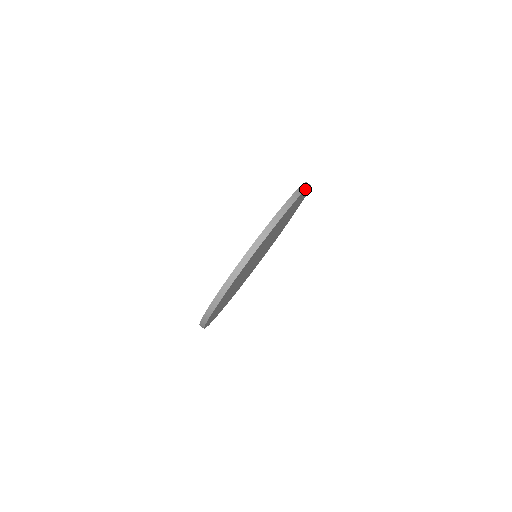
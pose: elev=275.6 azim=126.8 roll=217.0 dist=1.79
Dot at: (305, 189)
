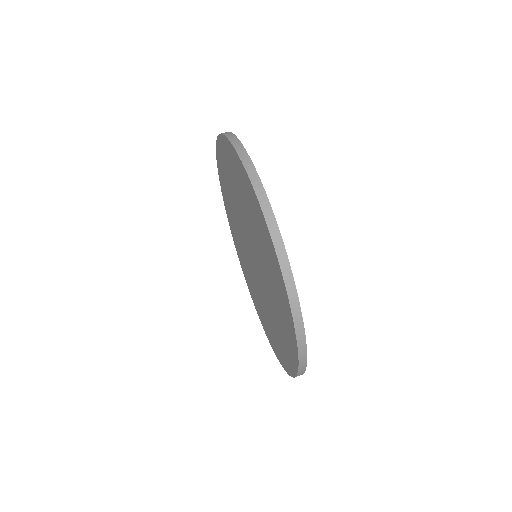
Dot at: occluded
